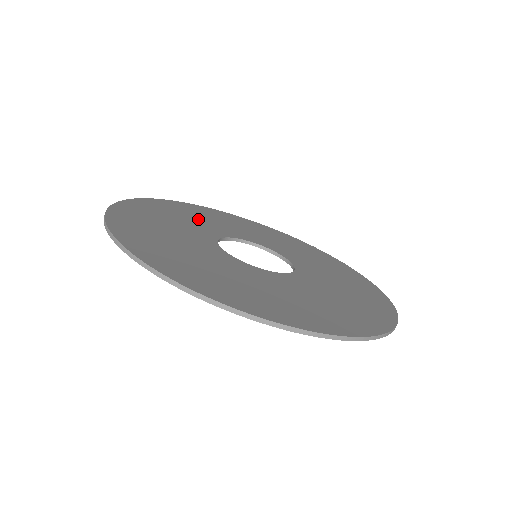
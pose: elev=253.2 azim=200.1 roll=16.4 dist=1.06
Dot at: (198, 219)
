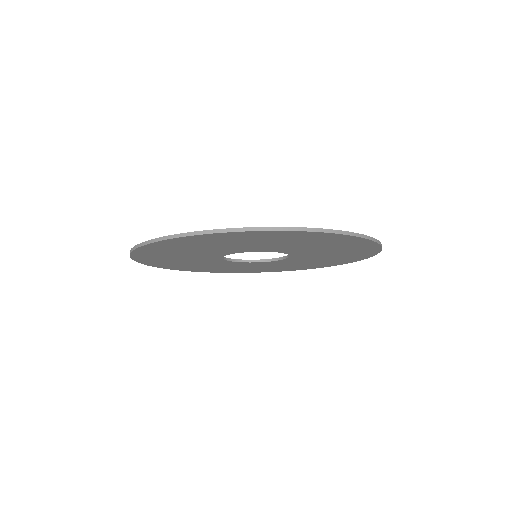
Dot at: occluded
